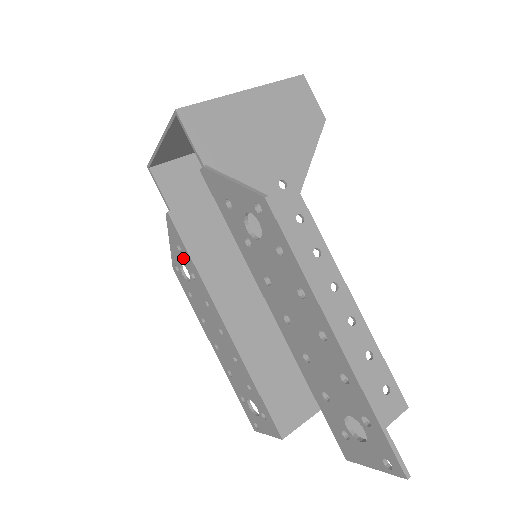
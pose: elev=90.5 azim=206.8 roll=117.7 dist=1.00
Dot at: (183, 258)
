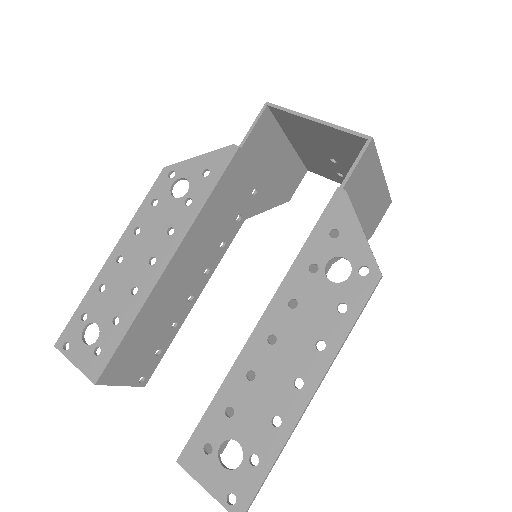
Dot at: (198, 182)
